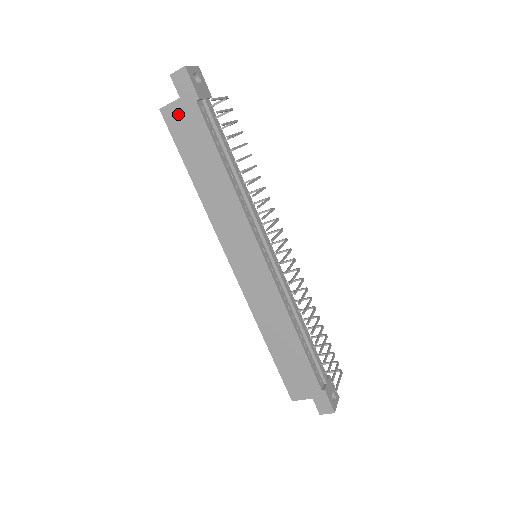
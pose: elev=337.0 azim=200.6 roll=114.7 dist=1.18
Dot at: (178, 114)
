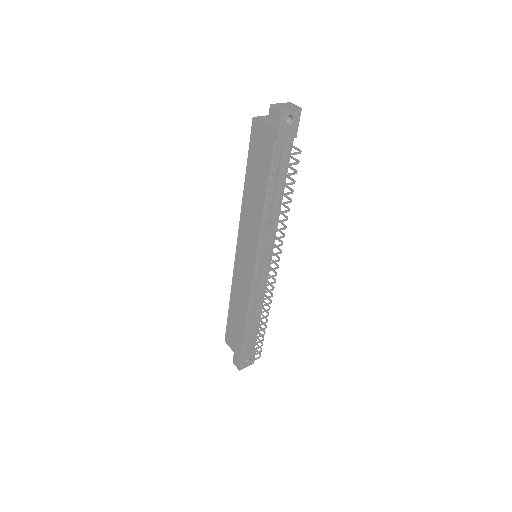
Dot at: (260, 134)
